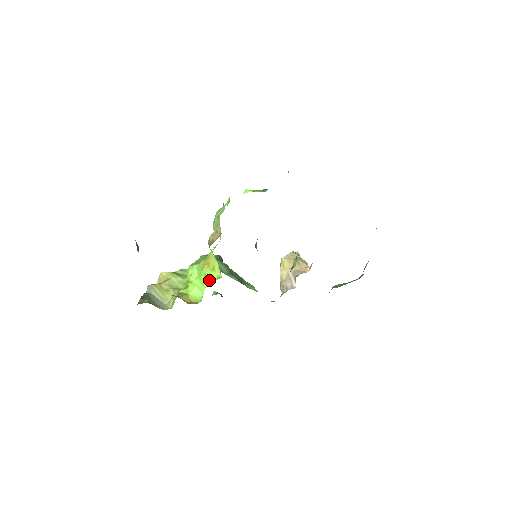
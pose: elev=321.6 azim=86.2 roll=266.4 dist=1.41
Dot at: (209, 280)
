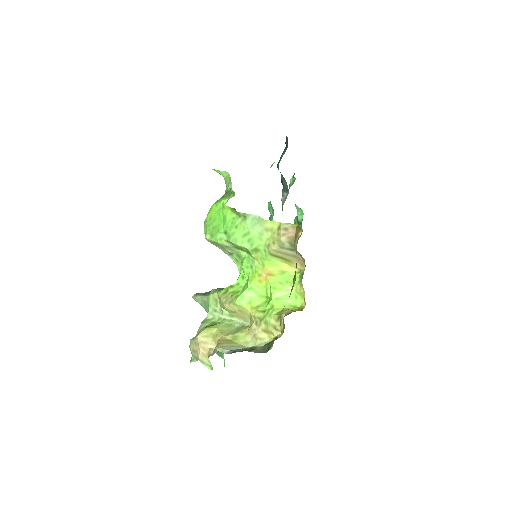
Dot at: occluded
